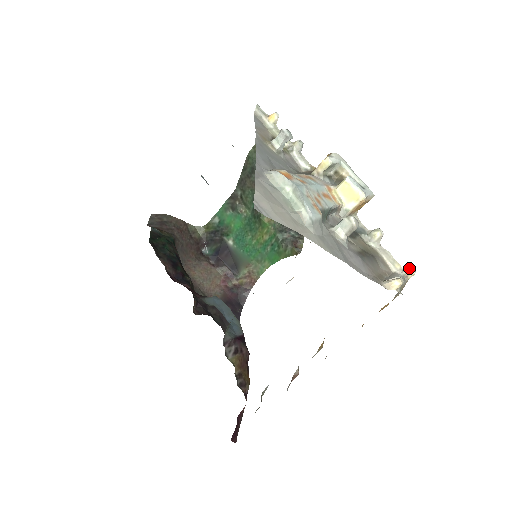
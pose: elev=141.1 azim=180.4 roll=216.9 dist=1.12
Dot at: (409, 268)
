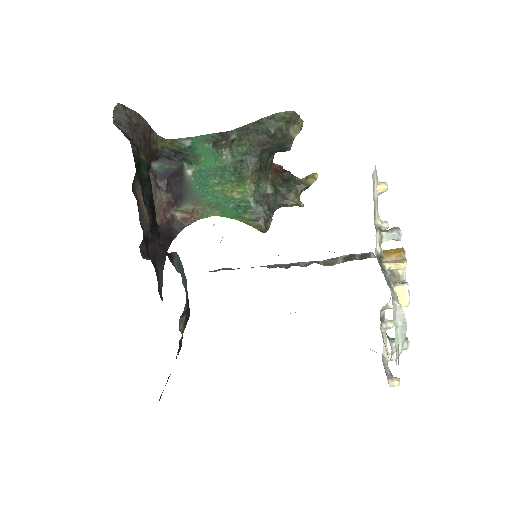
Dot at: (393, 355)
